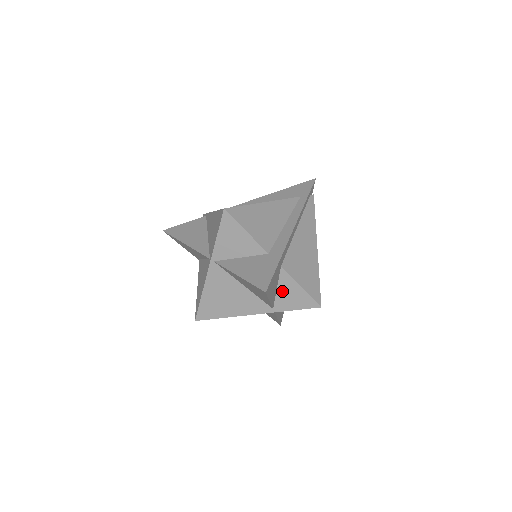
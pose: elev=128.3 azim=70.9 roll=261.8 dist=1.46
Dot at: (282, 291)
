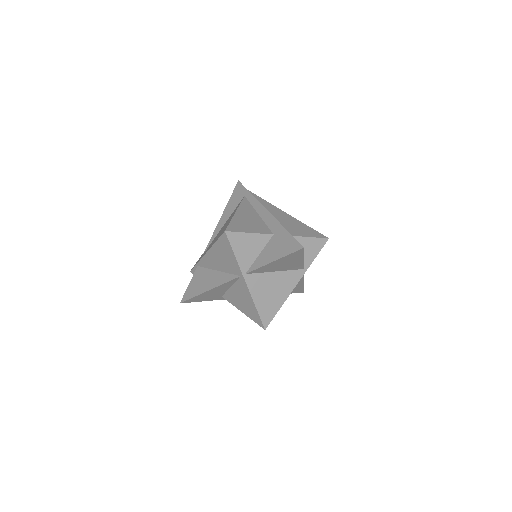
Dot at: occluded
